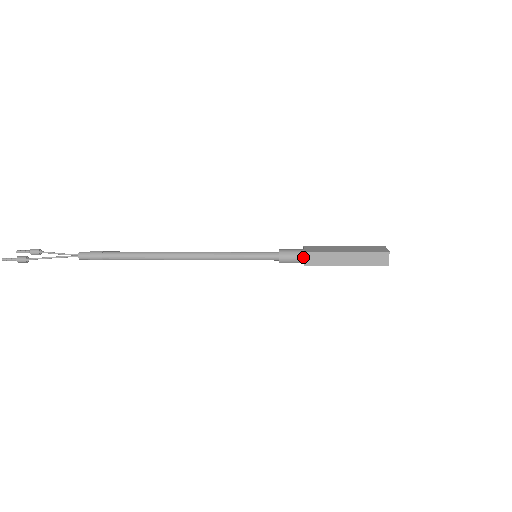
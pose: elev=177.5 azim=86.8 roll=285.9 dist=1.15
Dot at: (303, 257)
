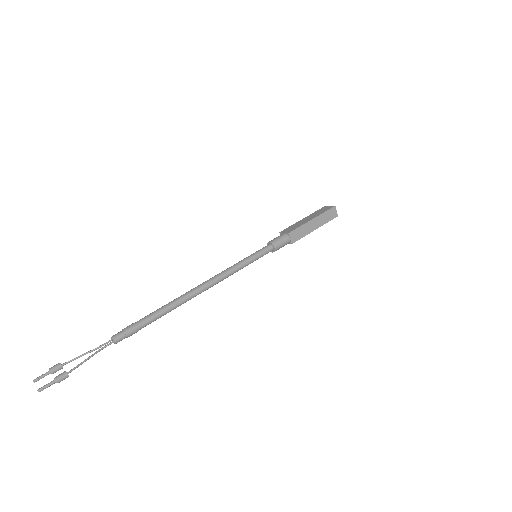
Dot at: (289, 238)
